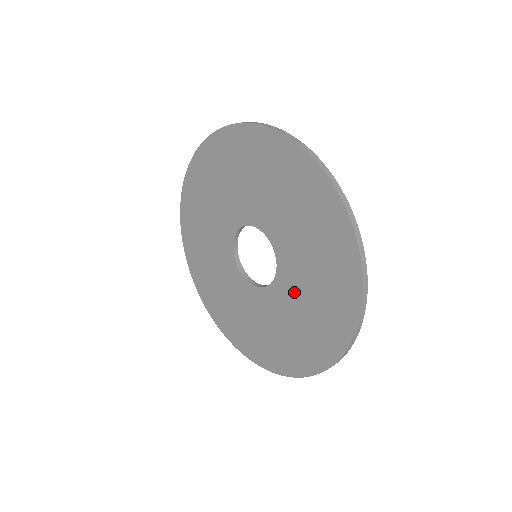
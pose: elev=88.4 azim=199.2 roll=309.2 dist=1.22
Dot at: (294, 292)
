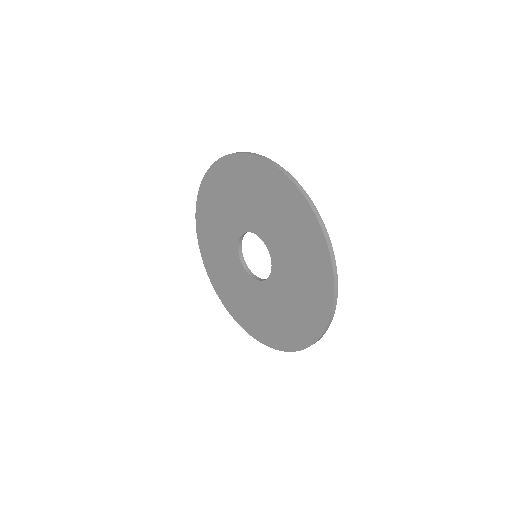
Dot at: (286, 265)
